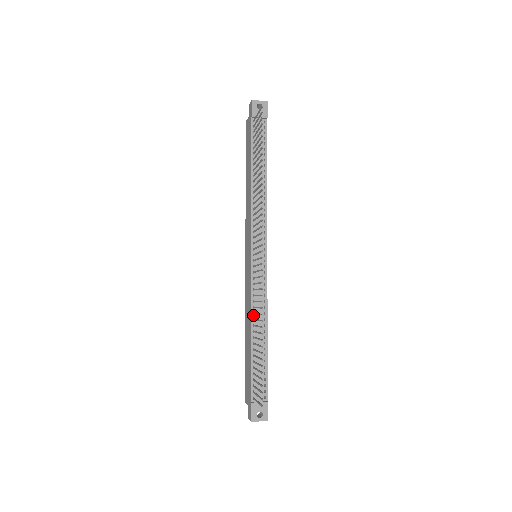
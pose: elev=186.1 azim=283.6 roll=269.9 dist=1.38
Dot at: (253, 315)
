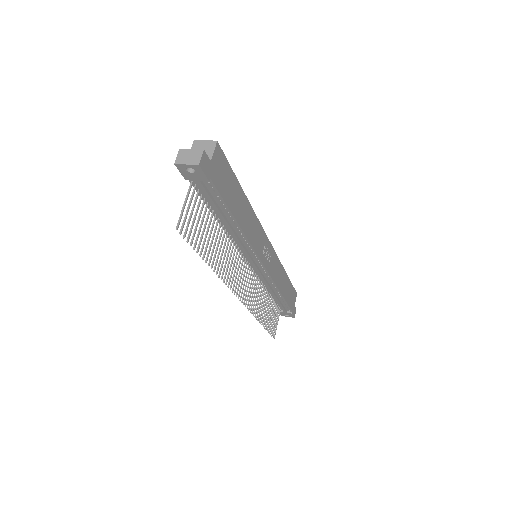
Dot at: (264, 286)
